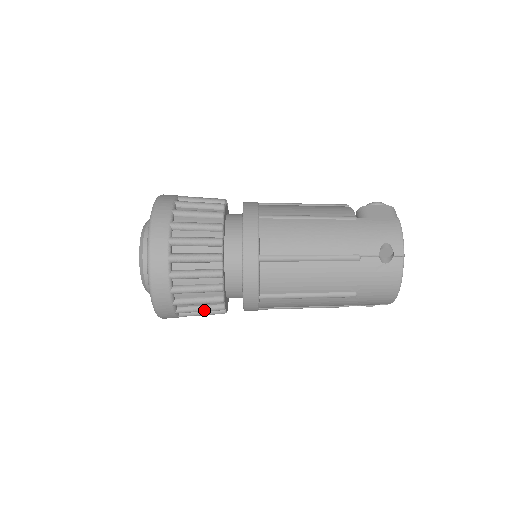
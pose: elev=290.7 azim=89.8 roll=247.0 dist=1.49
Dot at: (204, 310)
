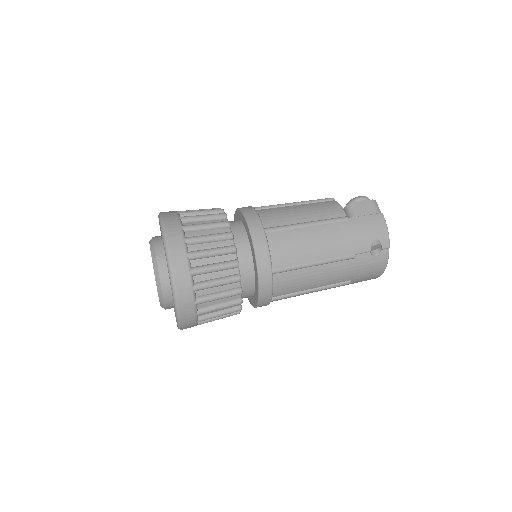
Dot at: (222, 318)
